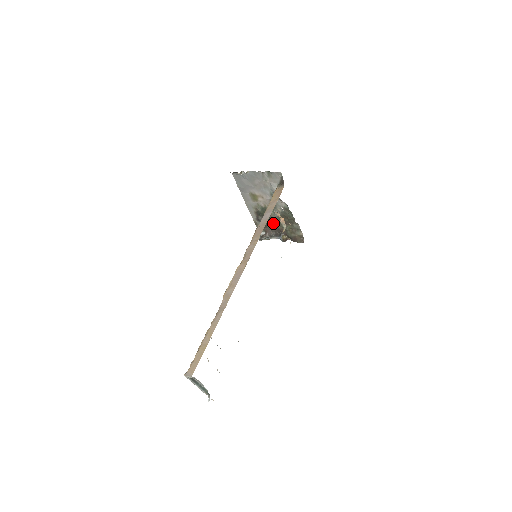
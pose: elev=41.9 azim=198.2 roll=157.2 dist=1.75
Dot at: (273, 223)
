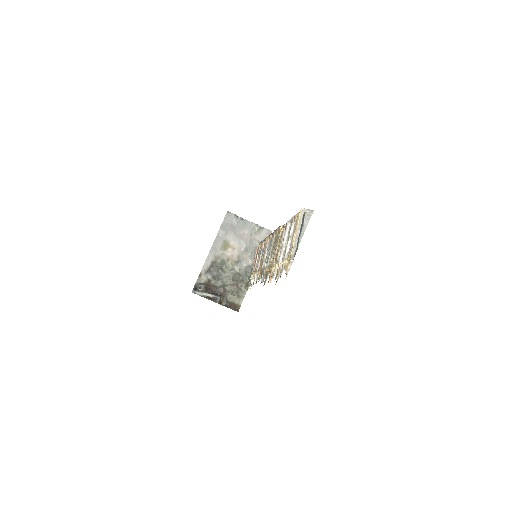
Dot at: (220, 280)
